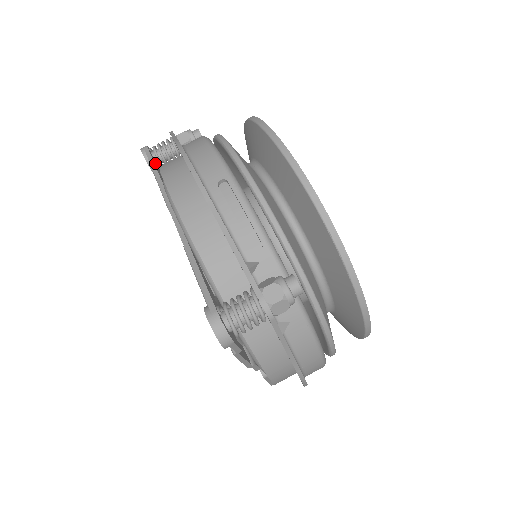
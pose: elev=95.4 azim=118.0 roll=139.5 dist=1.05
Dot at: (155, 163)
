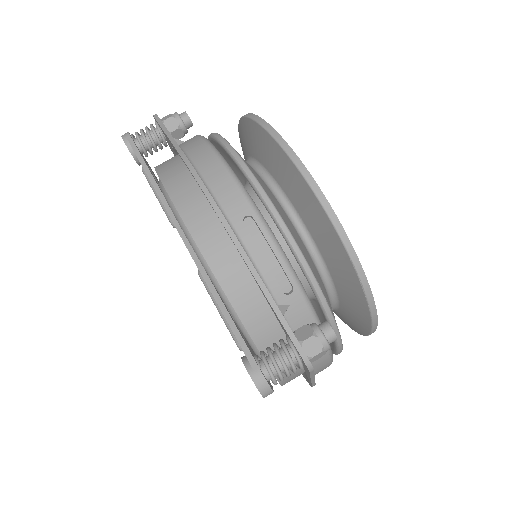
Dot at: (143, 158)
